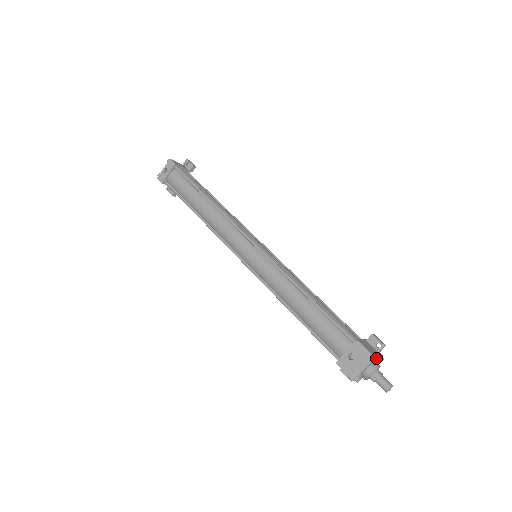
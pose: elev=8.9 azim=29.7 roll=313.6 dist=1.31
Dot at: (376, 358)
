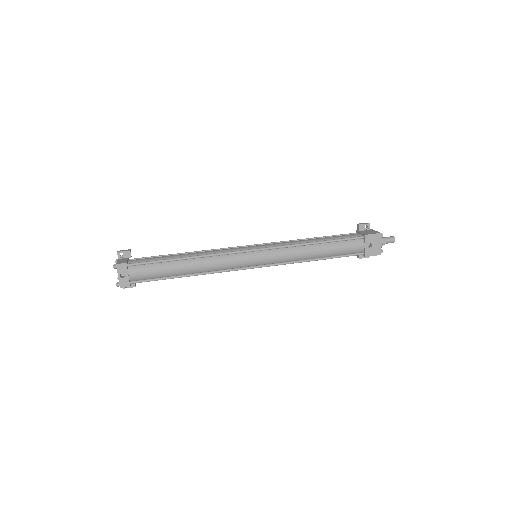
Dot at: occluded
